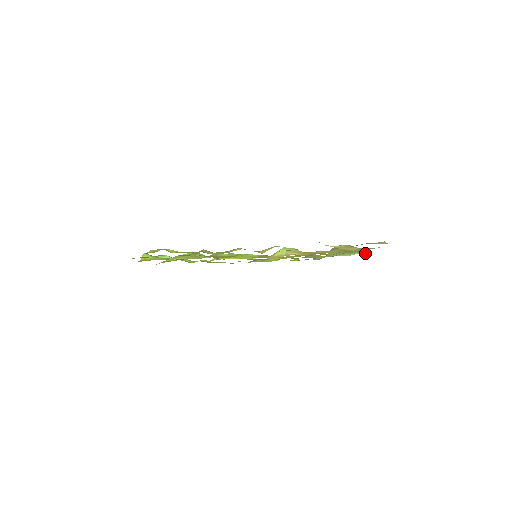
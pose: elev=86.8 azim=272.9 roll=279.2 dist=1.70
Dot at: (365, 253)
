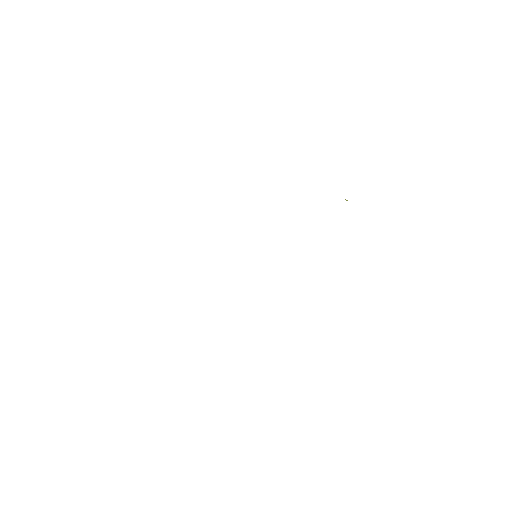
Dot at: occluded
